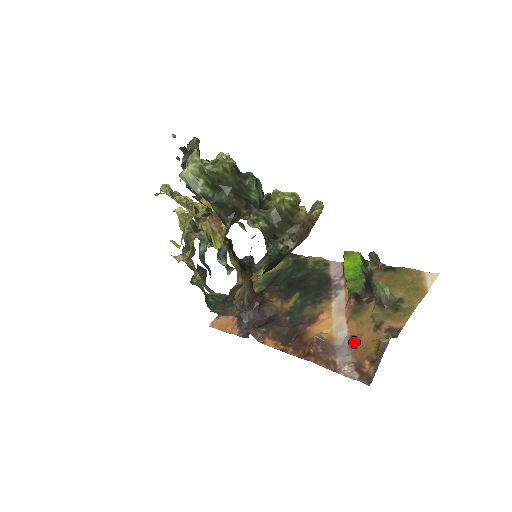
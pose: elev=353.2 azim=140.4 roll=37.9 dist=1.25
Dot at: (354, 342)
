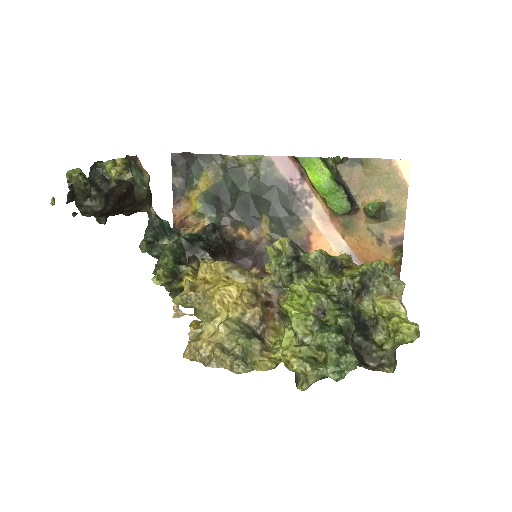
Dot at: (364, 259)
